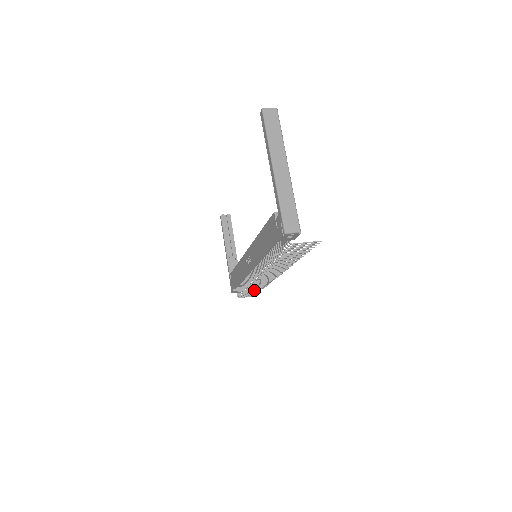
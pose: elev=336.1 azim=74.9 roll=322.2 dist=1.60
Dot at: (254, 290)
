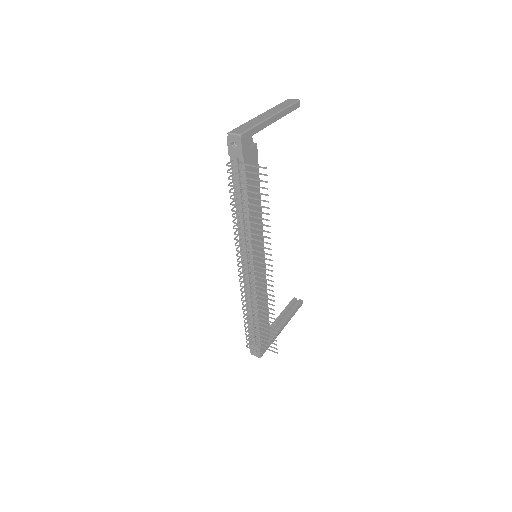
Dot at: occluded
